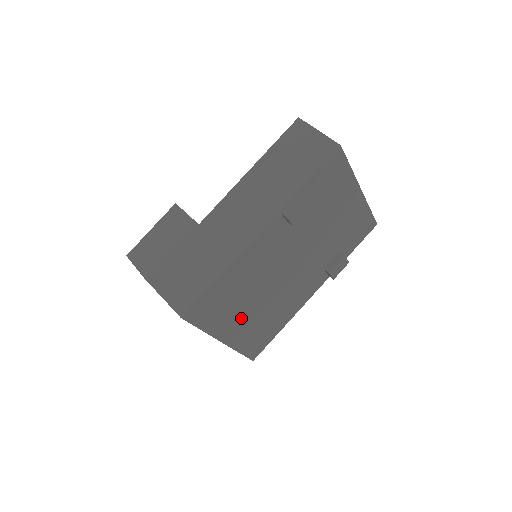
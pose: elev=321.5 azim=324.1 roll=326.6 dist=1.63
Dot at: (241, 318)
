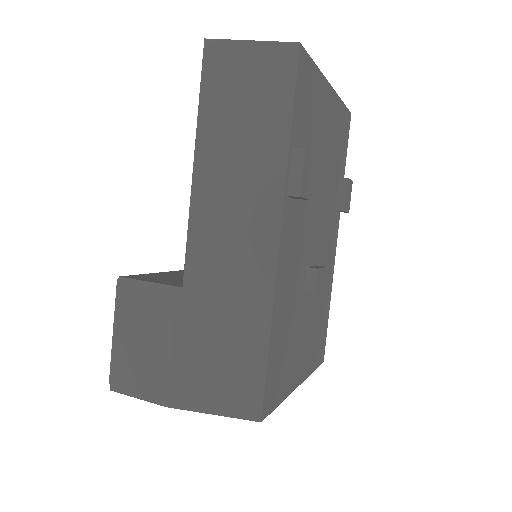
Dot at: (302, 344)
